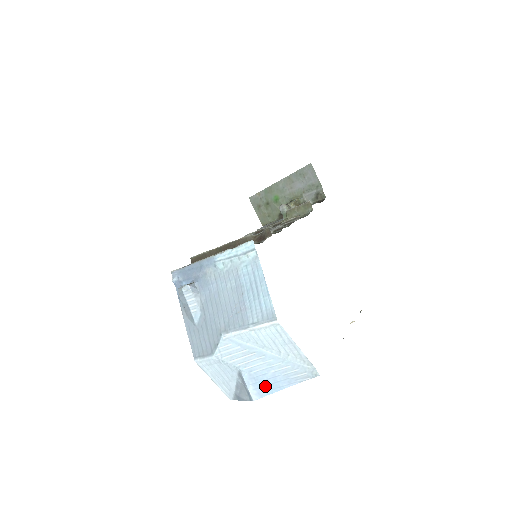
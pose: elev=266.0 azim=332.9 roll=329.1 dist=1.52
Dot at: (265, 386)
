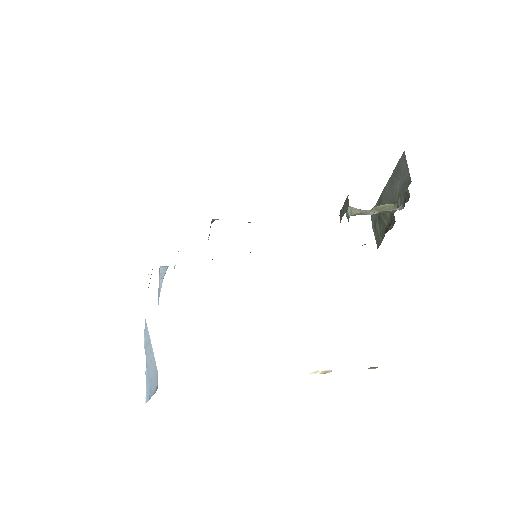
Dot at: (150, 387)
